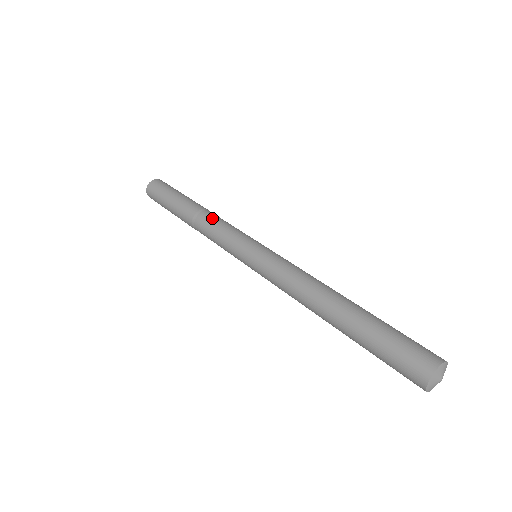
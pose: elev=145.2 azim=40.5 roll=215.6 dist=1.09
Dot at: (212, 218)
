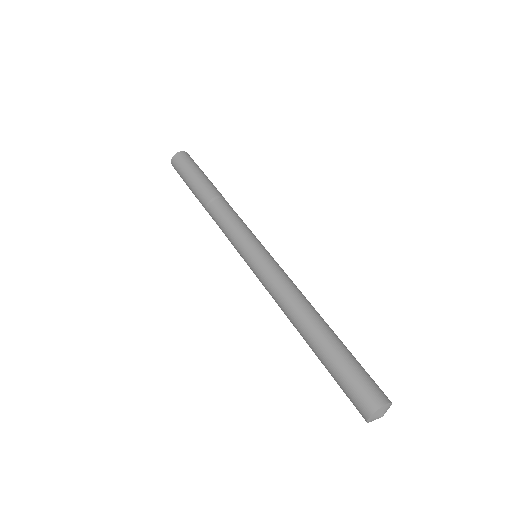
Dot at: (232, 208)
